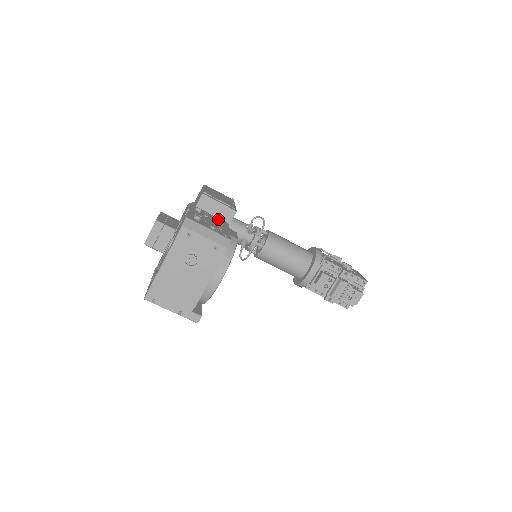
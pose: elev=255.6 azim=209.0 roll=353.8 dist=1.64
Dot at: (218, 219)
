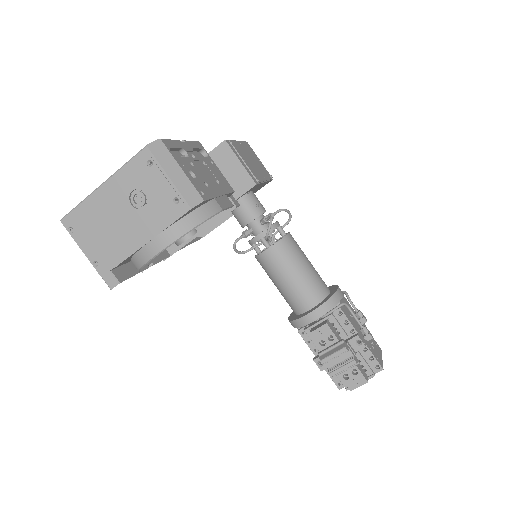
Dot at: (223, 178)
